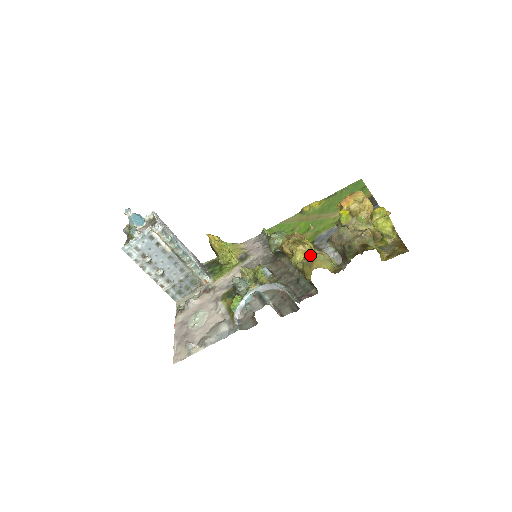
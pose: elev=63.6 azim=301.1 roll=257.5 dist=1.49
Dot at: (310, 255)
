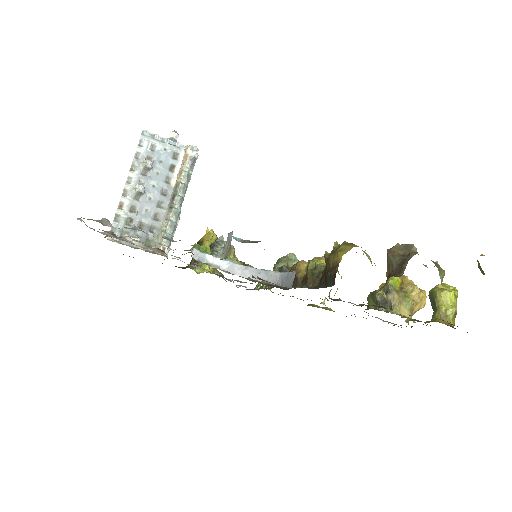
Dot at: occluded
